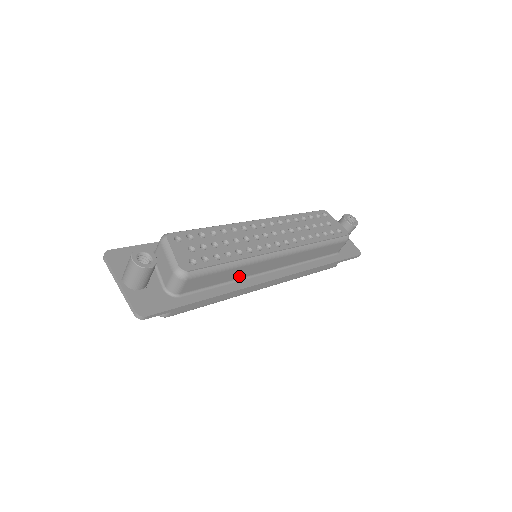
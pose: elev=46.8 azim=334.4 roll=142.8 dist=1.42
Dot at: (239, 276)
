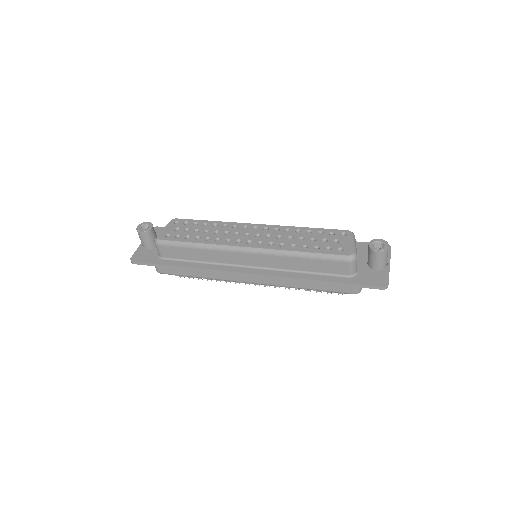
Dot at: (212, 260)
